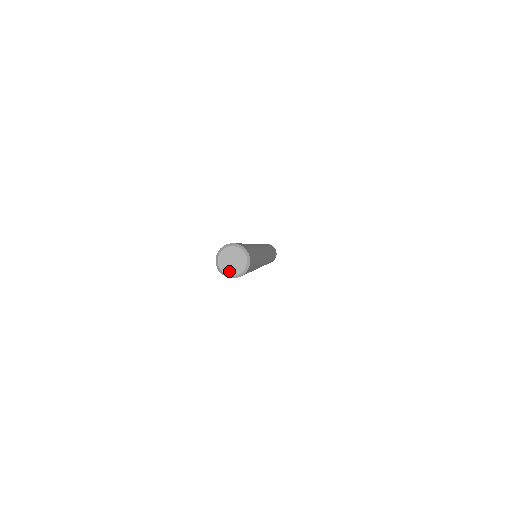
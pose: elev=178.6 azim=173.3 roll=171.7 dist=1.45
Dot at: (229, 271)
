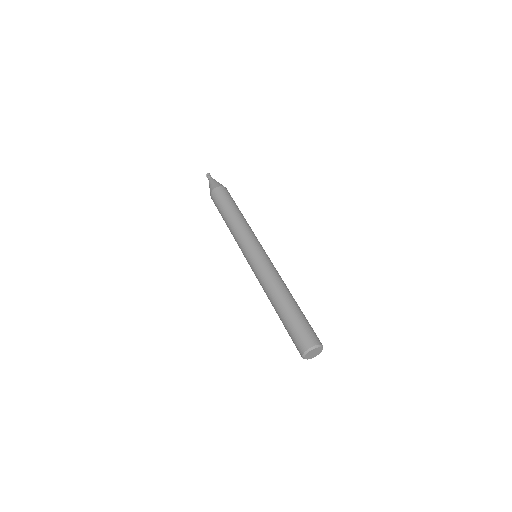
Dot at: (309, 358)
